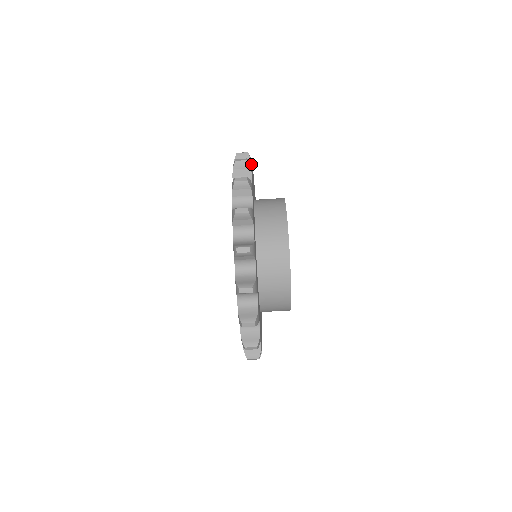
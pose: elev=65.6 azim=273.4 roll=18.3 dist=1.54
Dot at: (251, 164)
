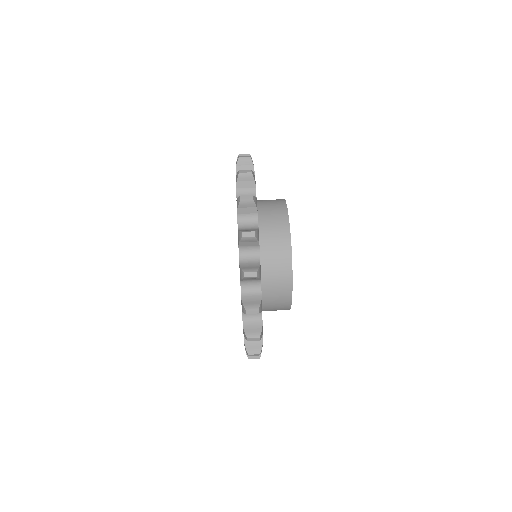
Dot at: occluded
